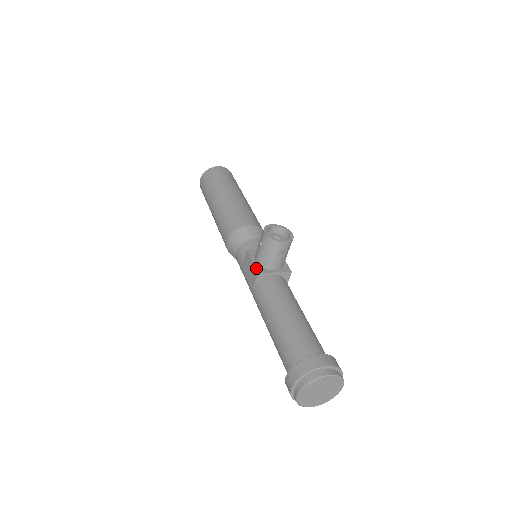
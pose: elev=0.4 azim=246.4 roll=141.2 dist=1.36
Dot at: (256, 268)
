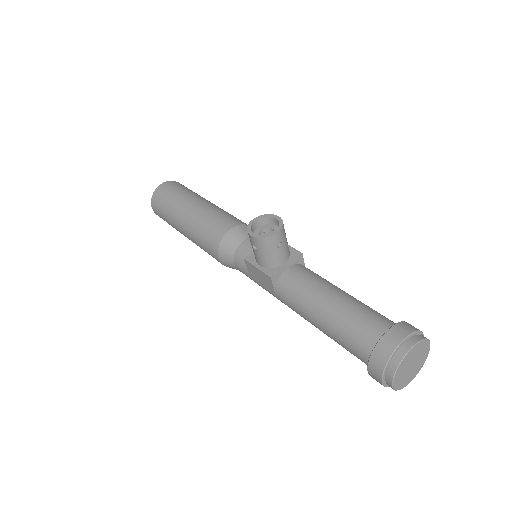
Dot at: (265, 274)
